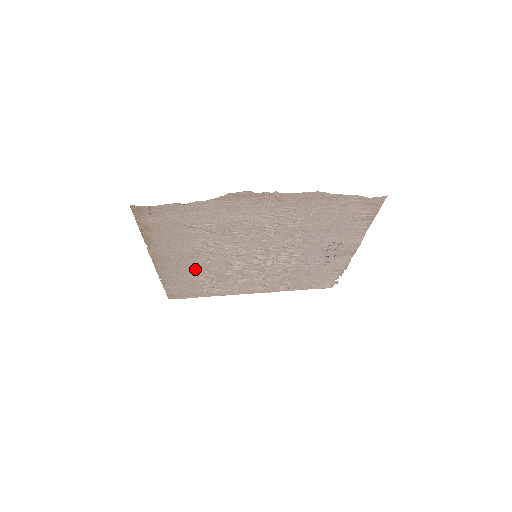
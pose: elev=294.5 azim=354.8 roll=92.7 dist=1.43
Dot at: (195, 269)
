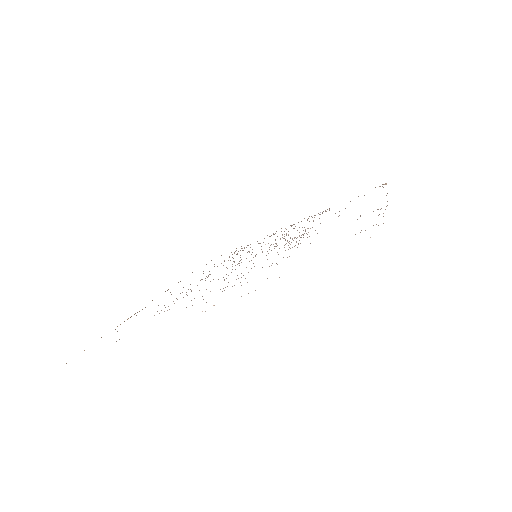
Dot at: occluded
